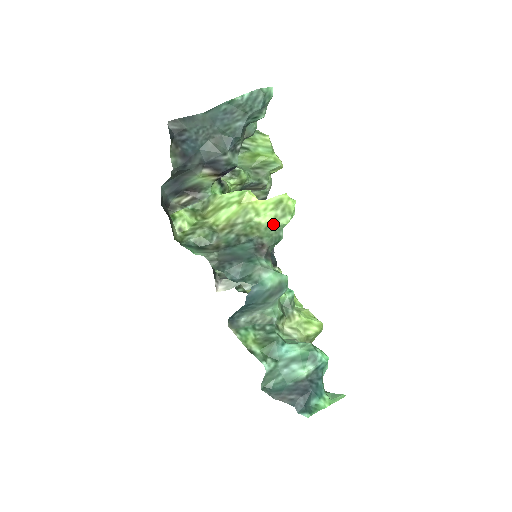
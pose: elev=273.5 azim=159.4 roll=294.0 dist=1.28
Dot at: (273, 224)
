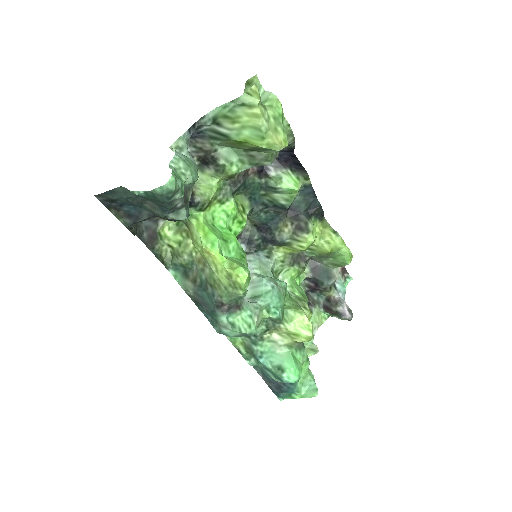
Dot at: (230, 288)
